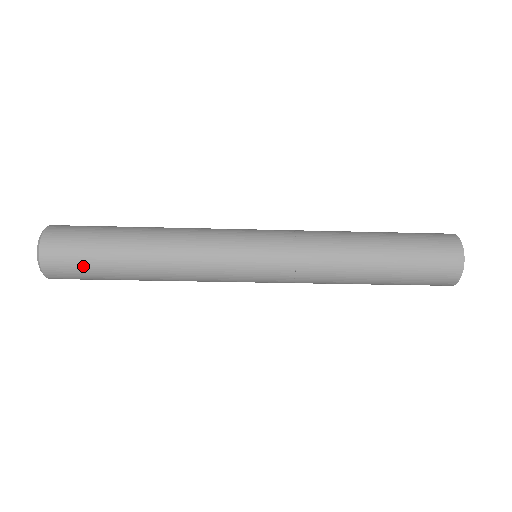
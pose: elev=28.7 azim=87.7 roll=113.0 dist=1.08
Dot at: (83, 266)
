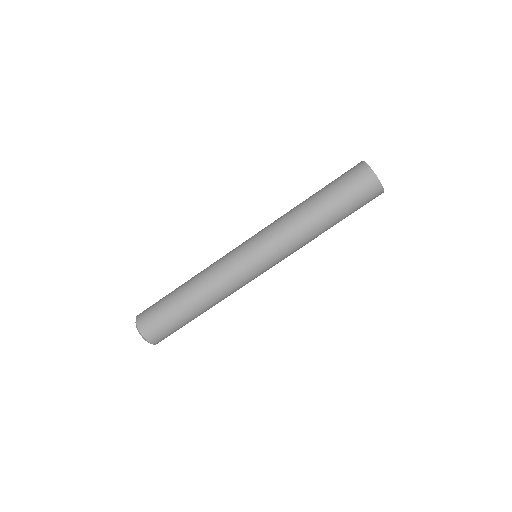
Dot at: (168, 327)
